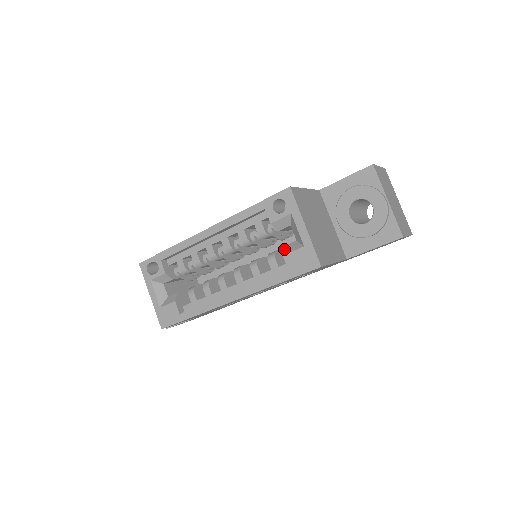
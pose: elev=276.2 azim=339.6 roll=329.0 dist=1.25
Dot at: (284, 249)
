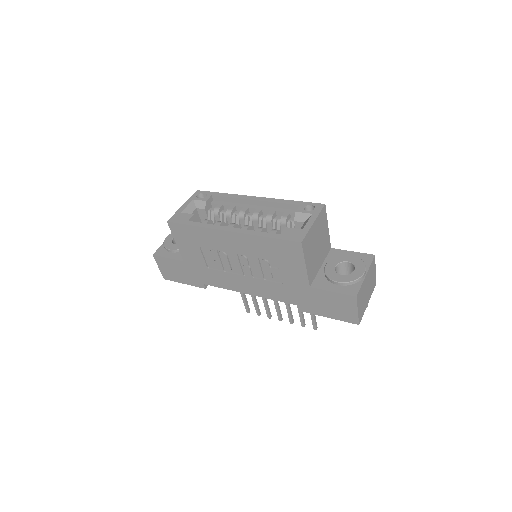
Dot at: occluded
